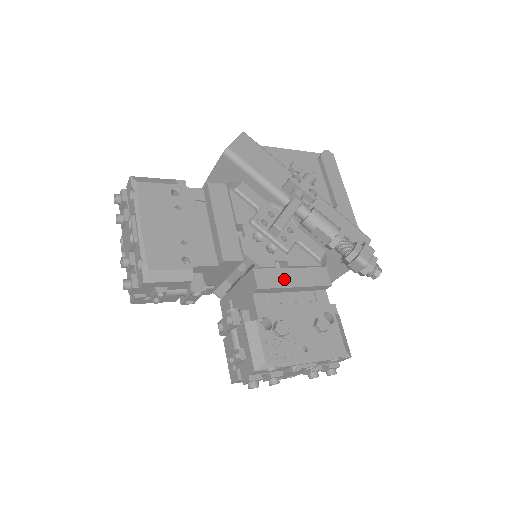
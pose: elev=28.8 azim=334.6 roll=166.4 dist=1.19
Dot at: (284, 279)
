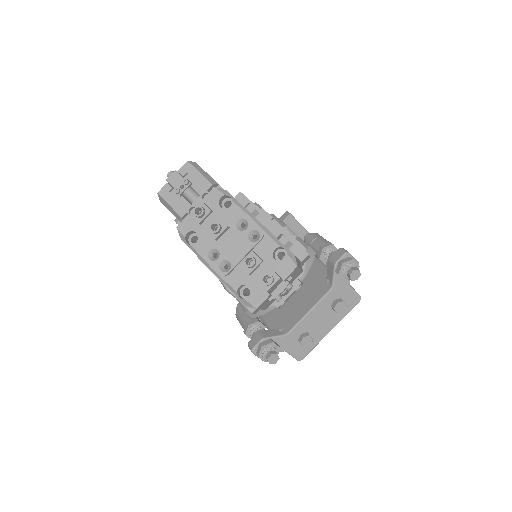
Dot at: occluded
